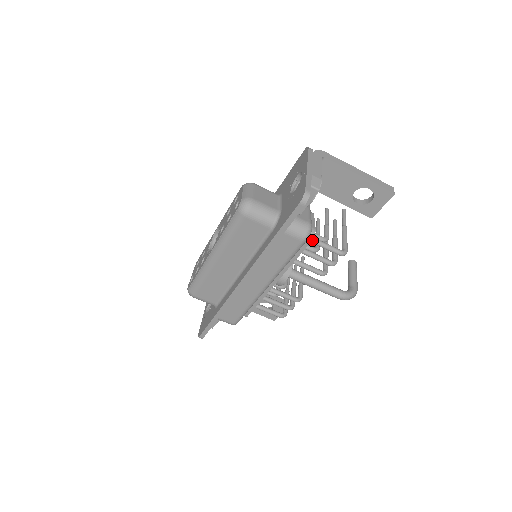
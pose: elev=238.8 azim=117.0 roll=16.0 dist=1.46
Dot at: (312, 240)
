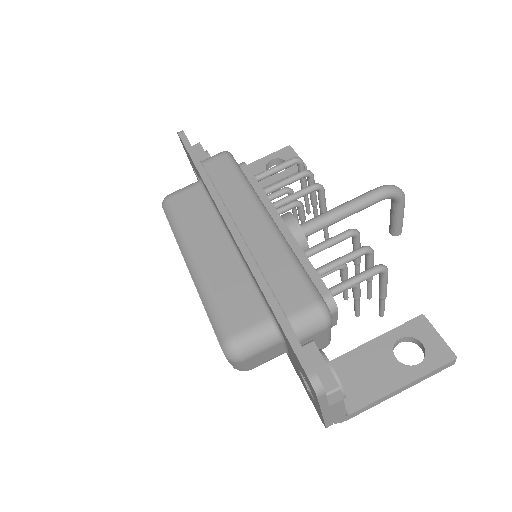
Dot at: (256, 175)
